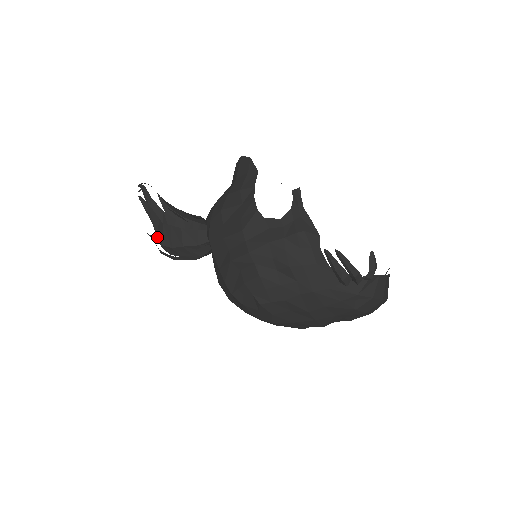
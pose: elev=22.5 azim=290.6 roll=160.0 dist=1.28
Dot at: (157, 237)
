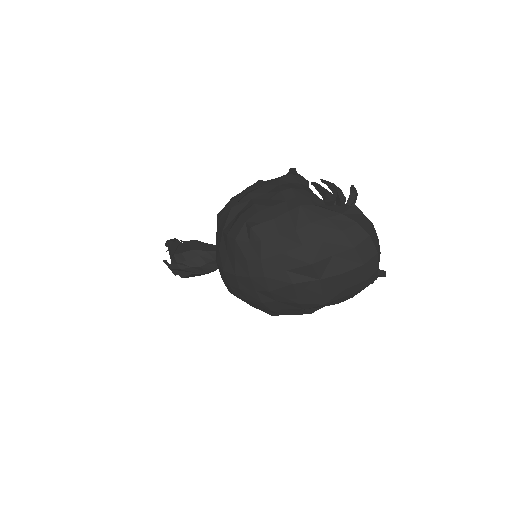
Dot at: (171, 257)
